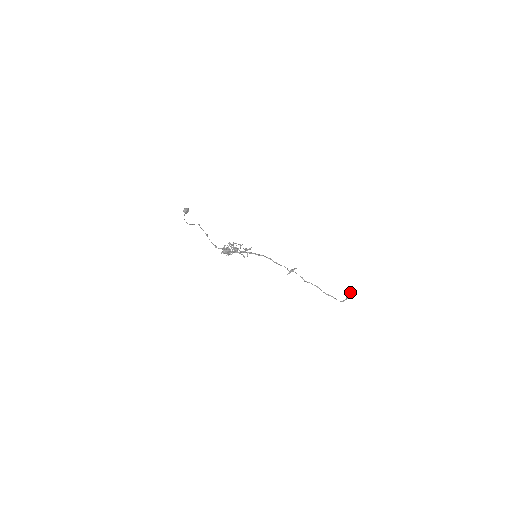
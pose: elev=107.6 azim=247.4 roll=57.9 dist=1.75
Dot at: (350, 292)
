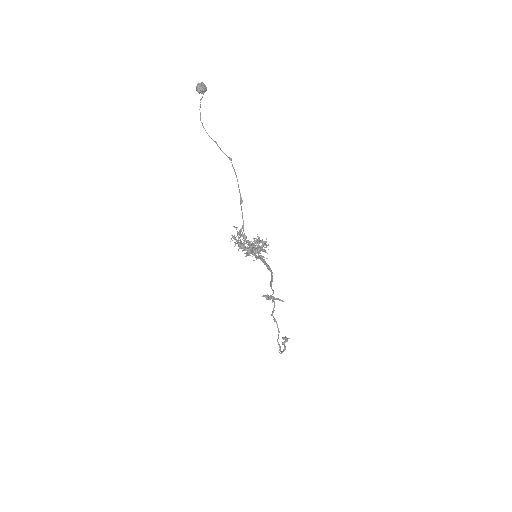
Dot at: (289, 338)
